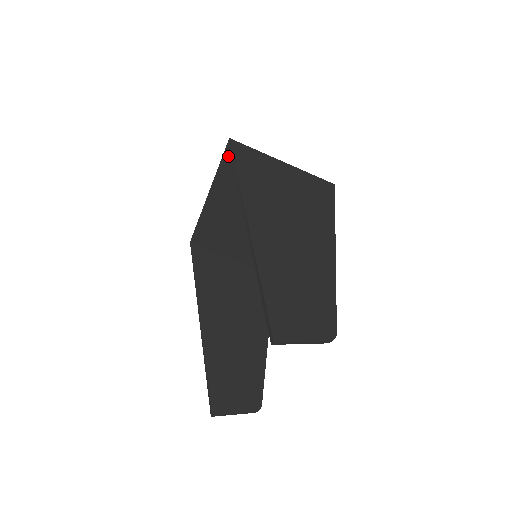
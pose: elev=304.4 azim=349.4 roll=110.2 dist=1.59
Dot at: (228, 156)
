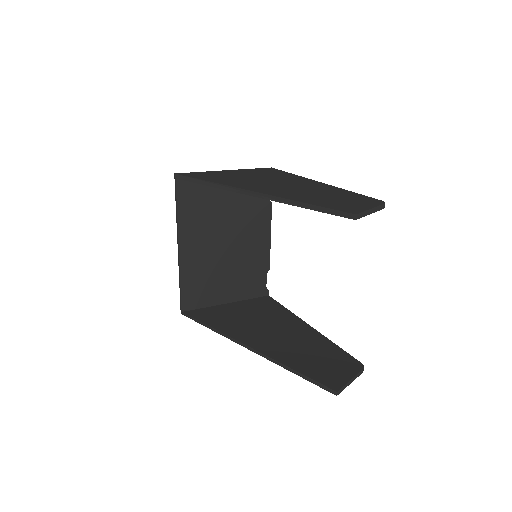
Dot at: (181, 190)
